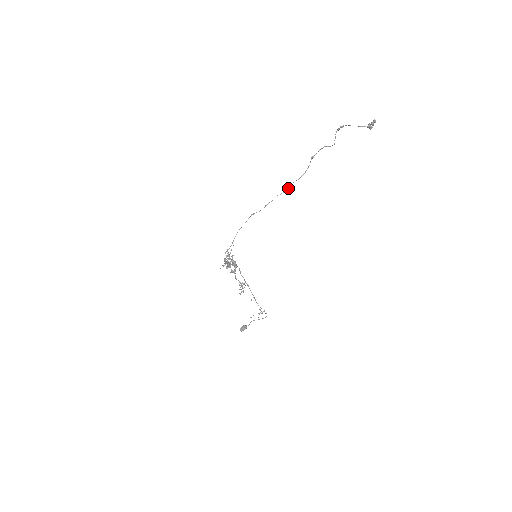
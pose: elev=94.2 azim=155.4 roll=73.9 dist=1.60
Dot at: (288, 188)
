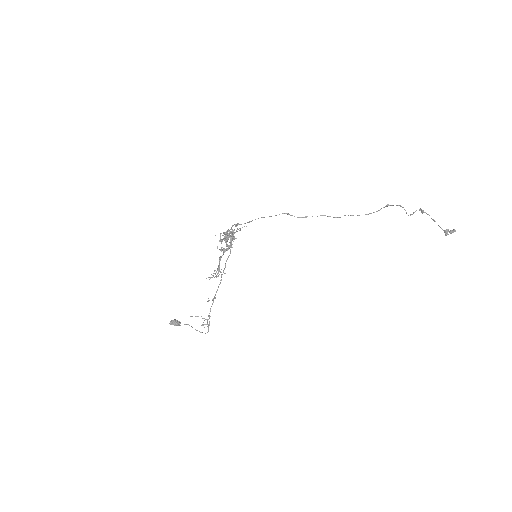
Dot at: occluded
